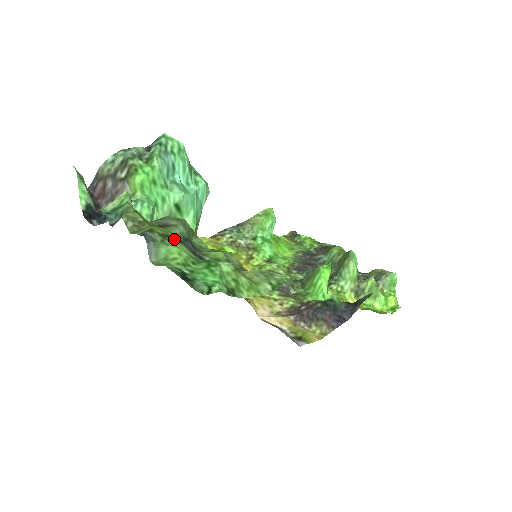
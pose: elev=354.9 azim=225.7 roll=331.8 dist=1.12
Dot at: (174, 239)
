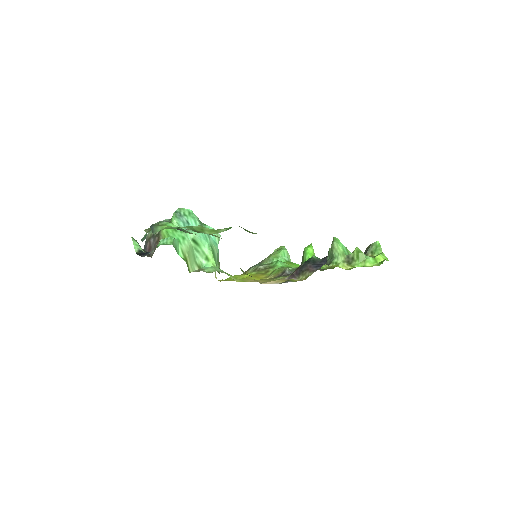
Dot at: occluded
